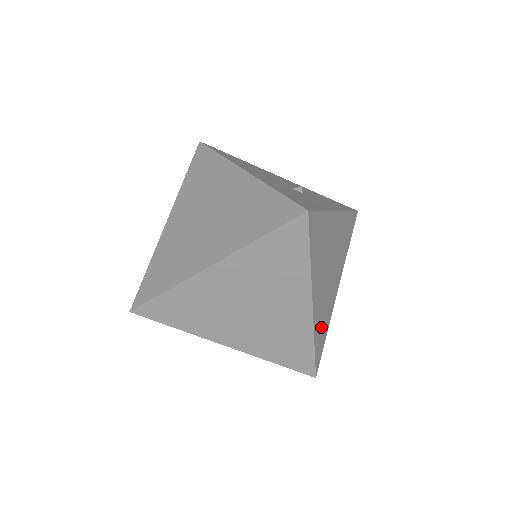
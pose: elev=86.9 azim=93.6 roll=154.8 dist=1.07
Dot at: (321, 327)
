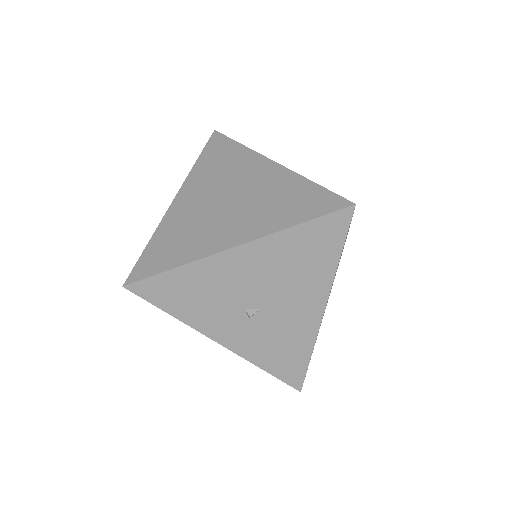
Dot at: occluded
